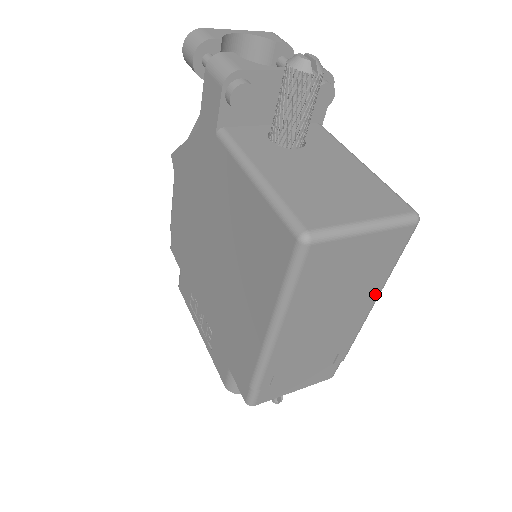
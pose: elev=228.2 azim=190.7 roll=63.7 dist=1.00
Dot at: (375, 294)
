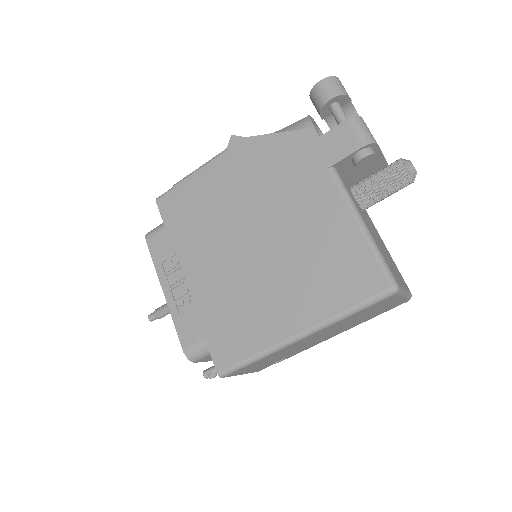
Dot at: (348, 329)
